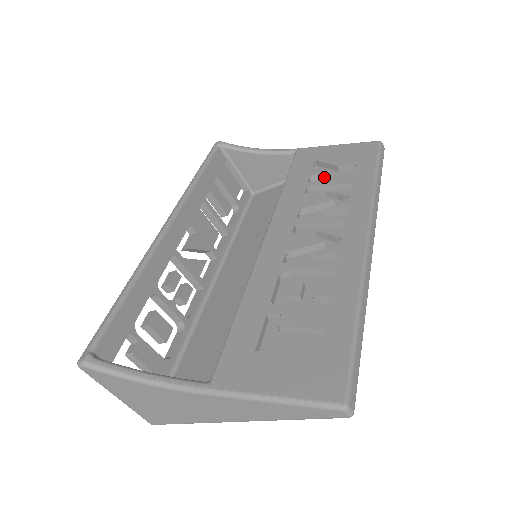
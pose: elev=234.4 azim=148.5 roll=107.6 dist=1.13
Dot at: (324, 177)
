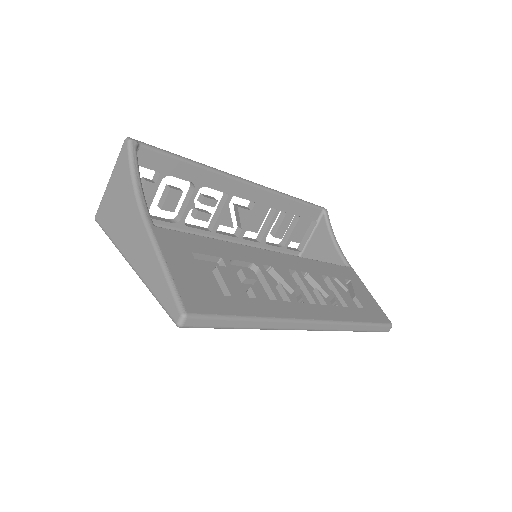
Dot at: occluded
